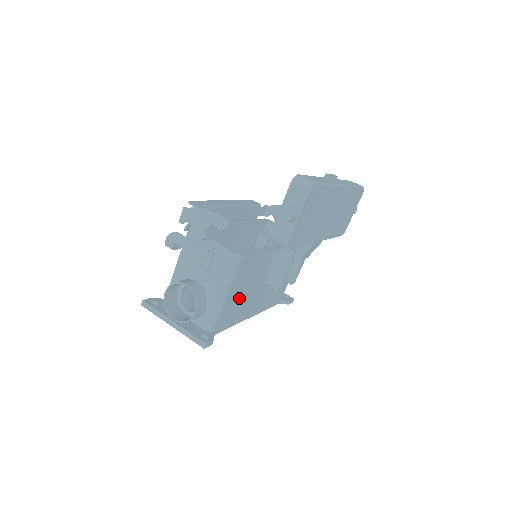
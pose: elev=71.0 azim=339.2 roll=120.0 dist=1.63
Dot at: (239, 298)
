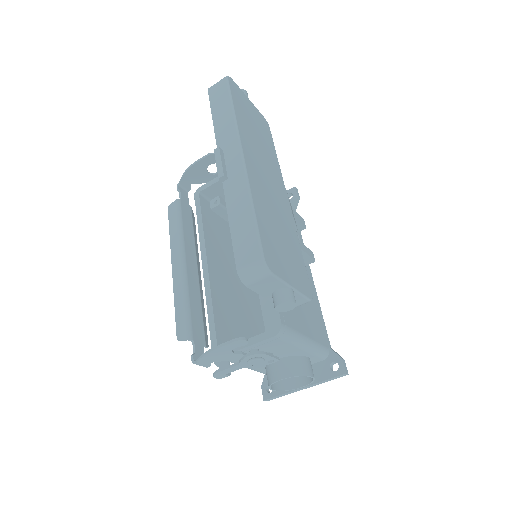
Dot at: (305, 309)
